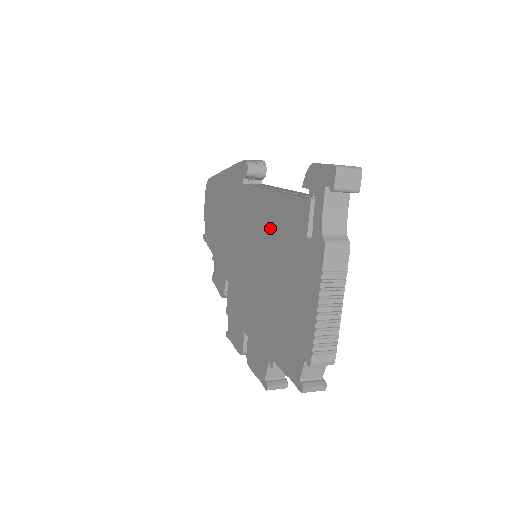
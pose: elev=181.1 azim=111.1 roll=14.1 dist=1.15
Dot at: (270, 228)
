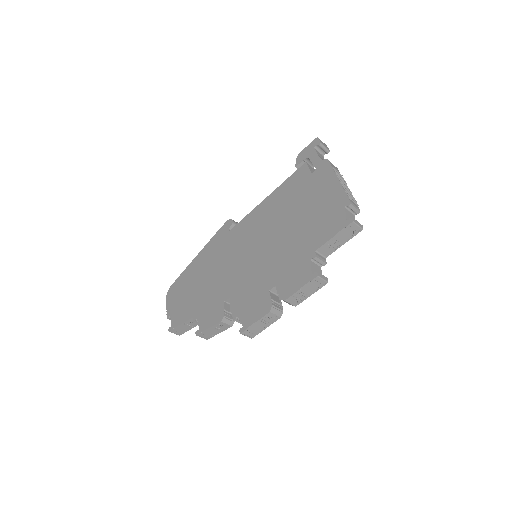
Dot at: (274, 210)
